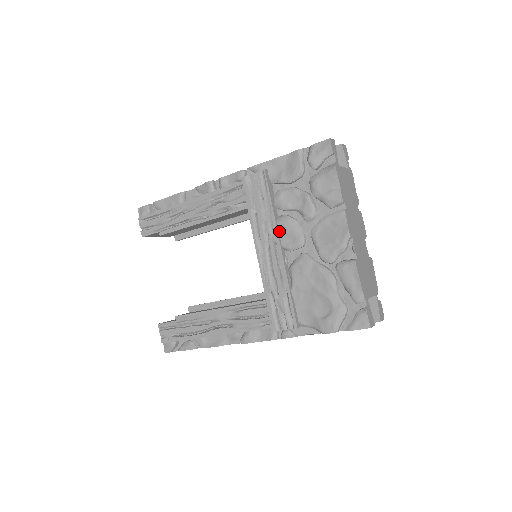
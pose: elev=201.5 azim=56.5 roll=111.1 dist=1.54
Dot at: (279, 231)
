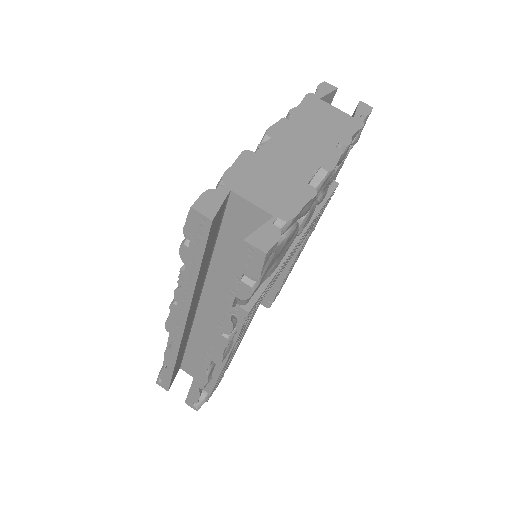
Dot at: occluded
